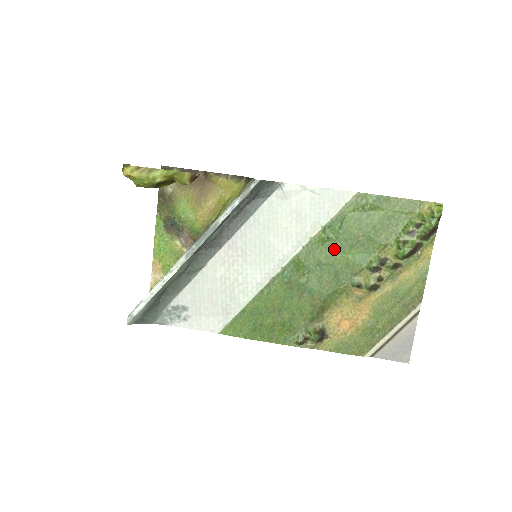
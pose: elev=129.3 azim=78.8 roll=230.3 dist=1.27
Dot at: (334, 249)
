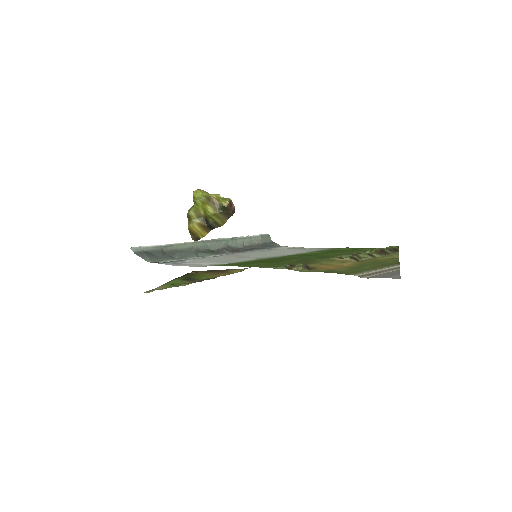
Dot at: (320, 254)
